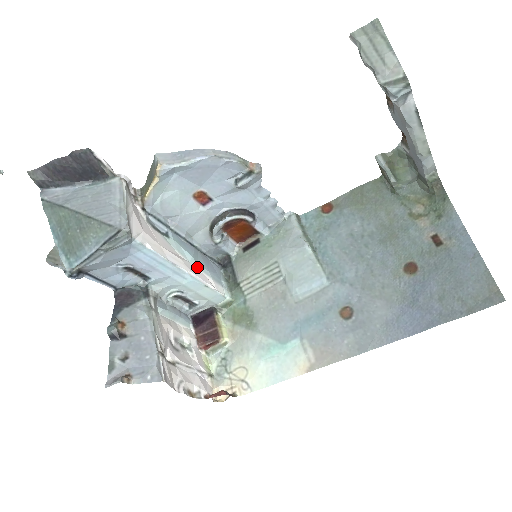
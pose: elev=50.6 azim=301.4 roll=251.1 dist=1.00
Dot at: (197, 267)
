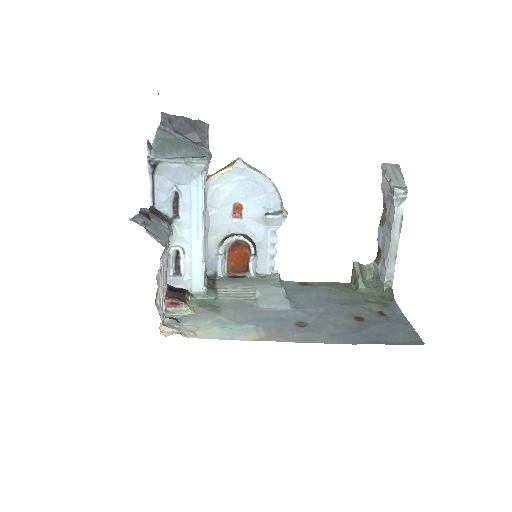
Dot at: (205, 246)
